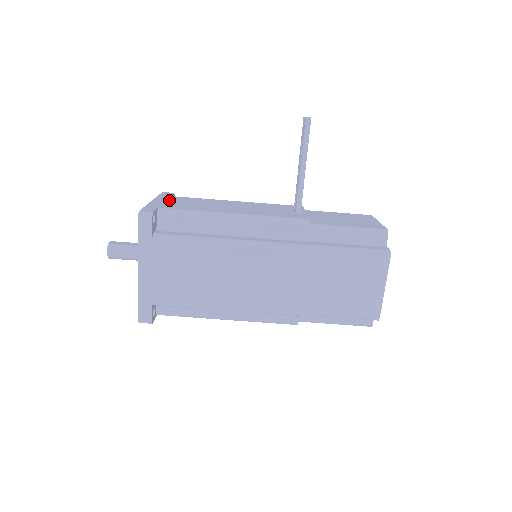
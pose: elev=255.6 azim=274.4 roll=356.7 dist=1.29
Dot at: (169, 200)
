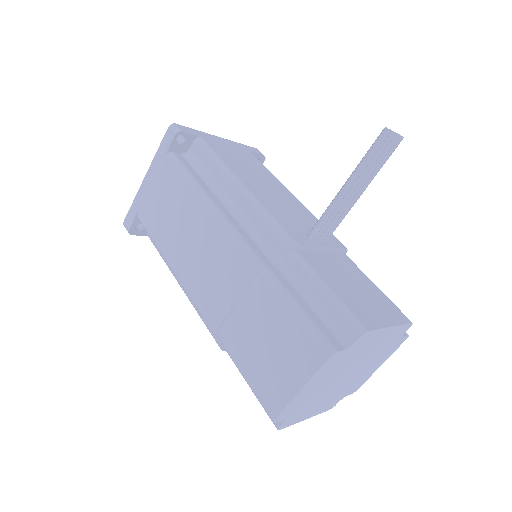
Dot at: (234, 147)
